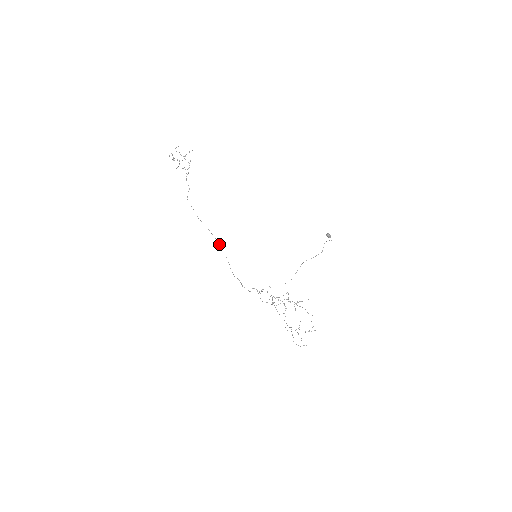
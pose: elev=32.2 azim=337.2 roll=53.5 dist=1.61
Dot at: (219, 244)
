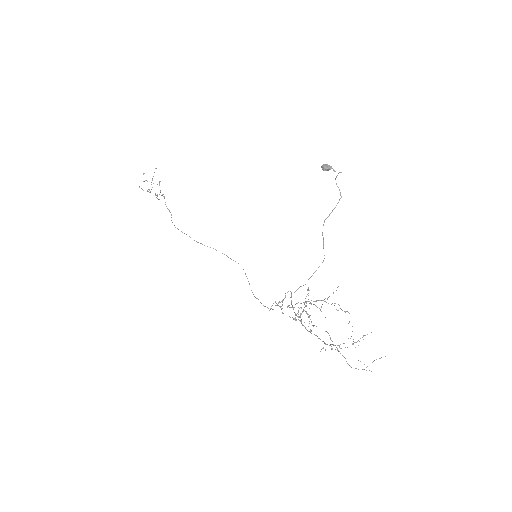
Dot at: occluded
